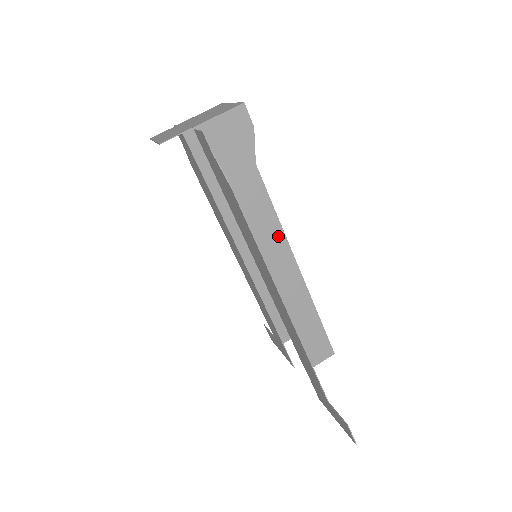
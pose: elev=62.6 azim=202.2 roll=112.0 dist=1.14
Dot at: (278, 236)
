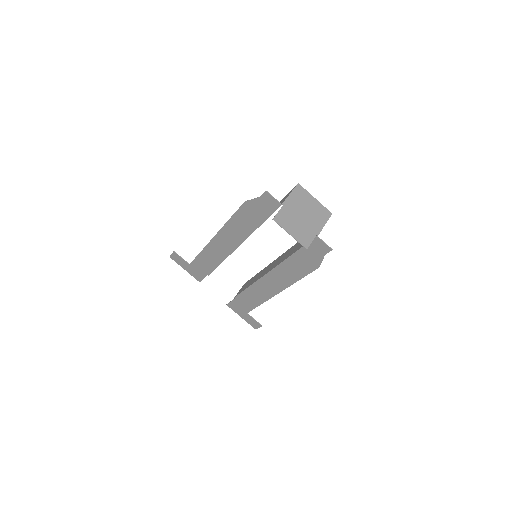
Dot at: occluded
